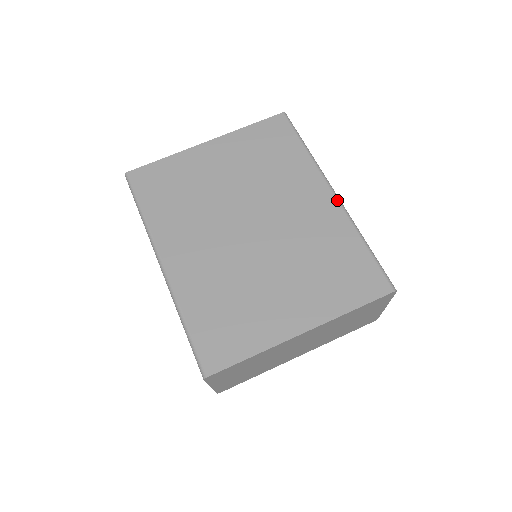
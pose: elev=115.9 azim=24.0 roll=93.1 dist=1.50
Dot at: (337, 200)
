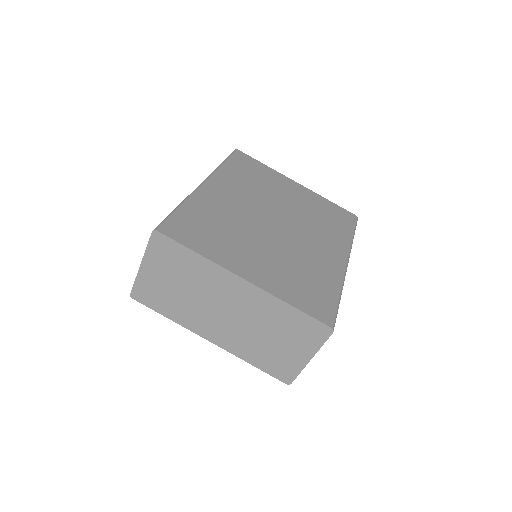
Dot at: (345, 265)
